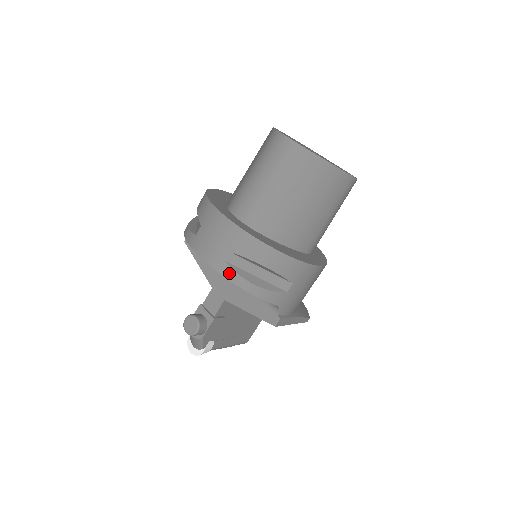
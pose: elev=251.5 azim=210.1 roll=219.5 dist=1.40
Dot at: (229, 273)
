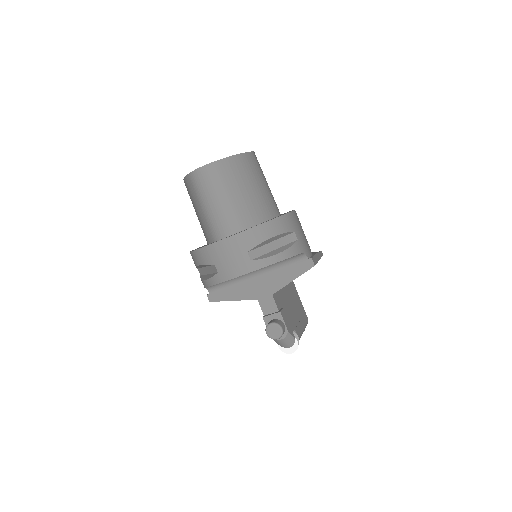
Dot at: (260, 264)
